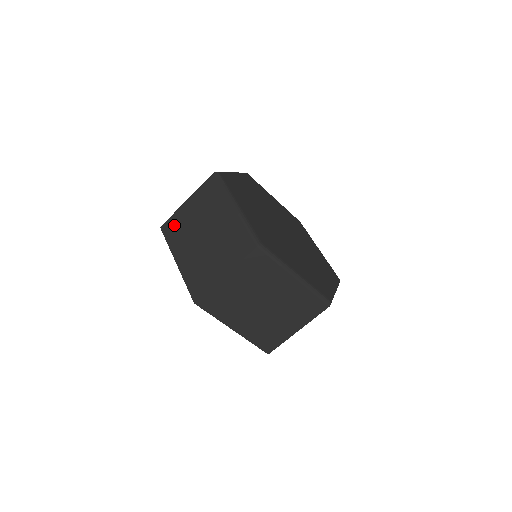
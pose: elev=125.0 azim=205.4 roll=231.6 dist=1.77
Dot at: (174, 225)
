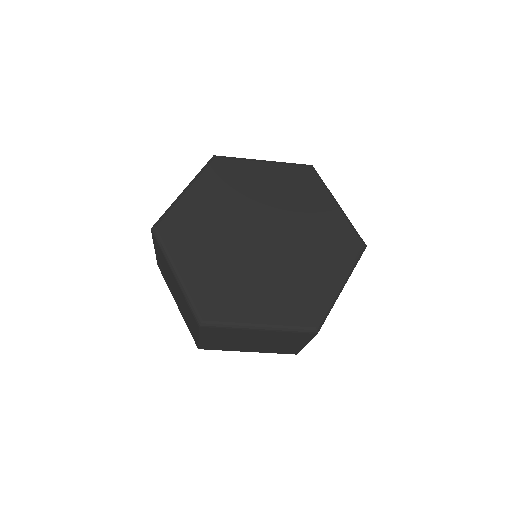
Dot at: (161, 269)
